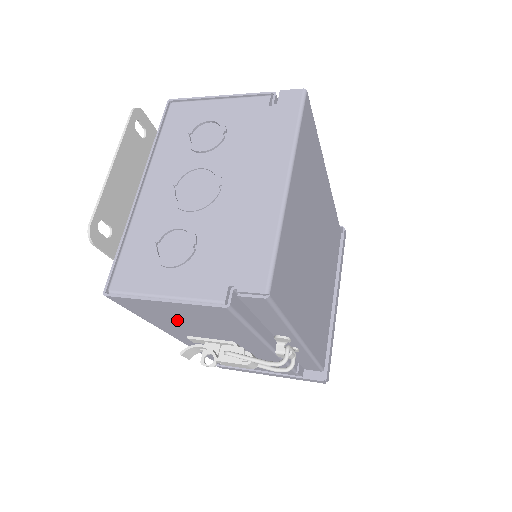
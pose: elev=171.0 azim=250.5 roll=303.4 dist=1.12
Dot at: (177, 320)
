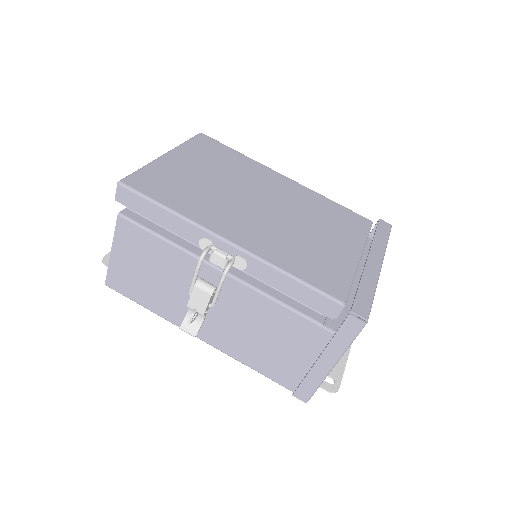
Dot at: (149, 283)
